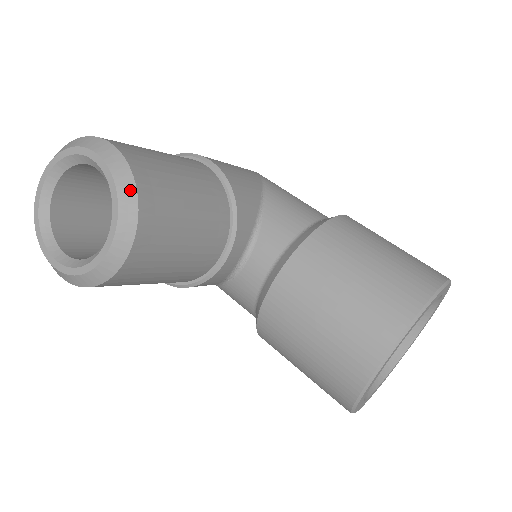
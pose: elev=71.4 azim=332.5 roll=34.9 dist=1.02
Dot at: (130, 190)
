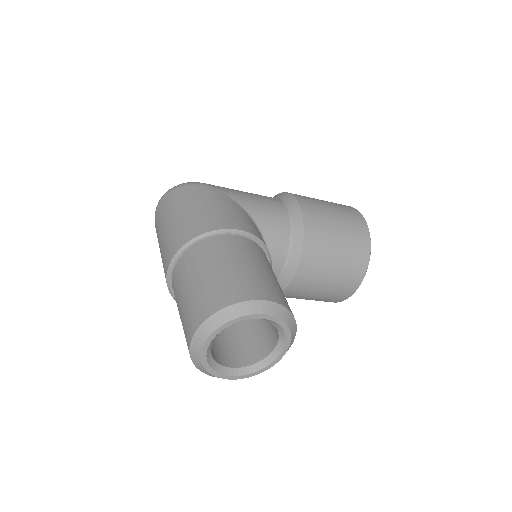
Dot at: (291, 319)
